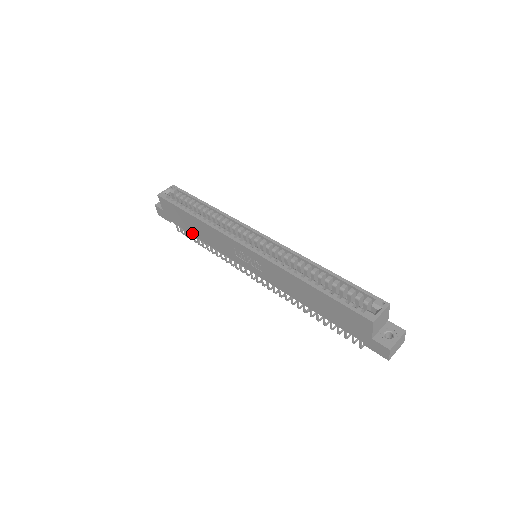
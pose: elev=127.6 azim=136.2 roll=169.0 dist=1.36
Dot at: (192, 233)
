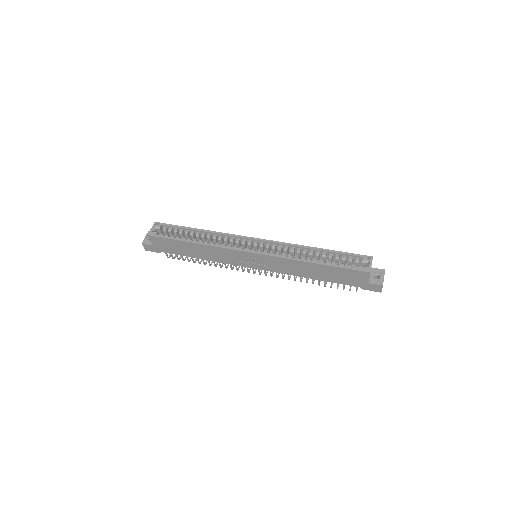
Dot at: (189, 256)
